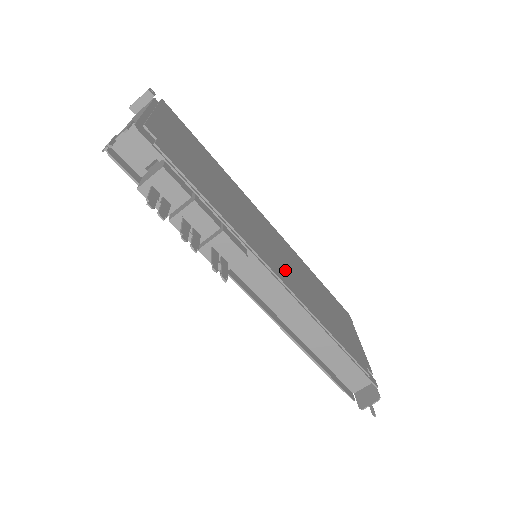
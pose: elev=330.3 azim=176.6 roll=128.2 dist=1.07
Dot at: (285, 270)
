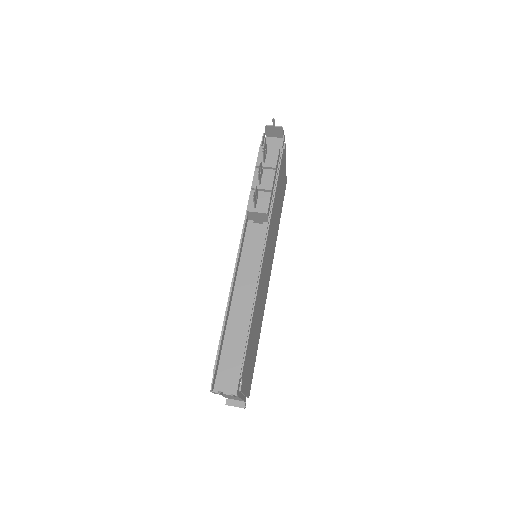
Dot at: occluded
